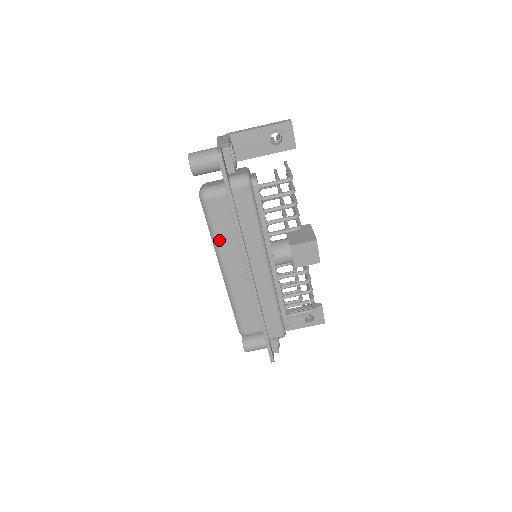
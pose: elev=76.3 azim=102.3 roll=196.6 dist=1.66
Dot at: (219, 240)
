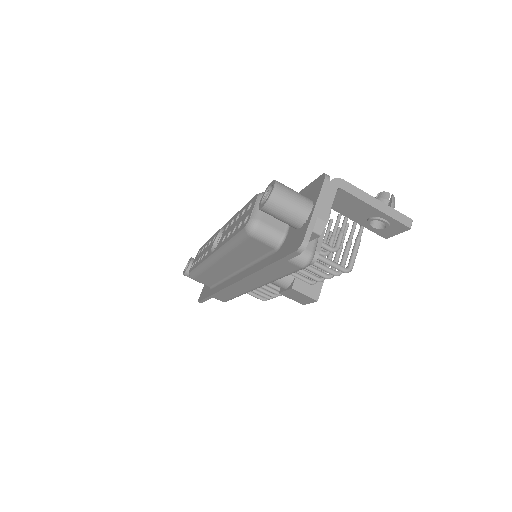
Dot at: (231, 252)
